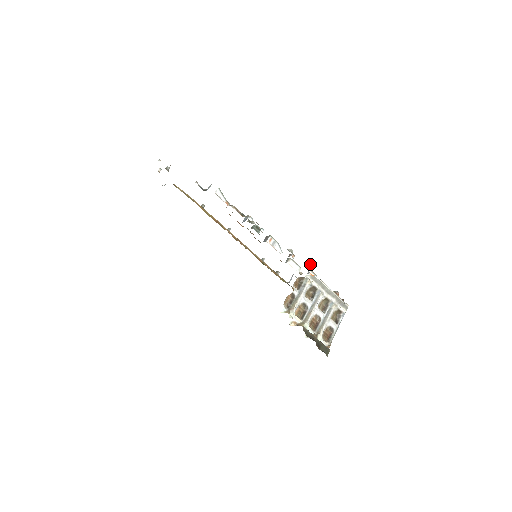
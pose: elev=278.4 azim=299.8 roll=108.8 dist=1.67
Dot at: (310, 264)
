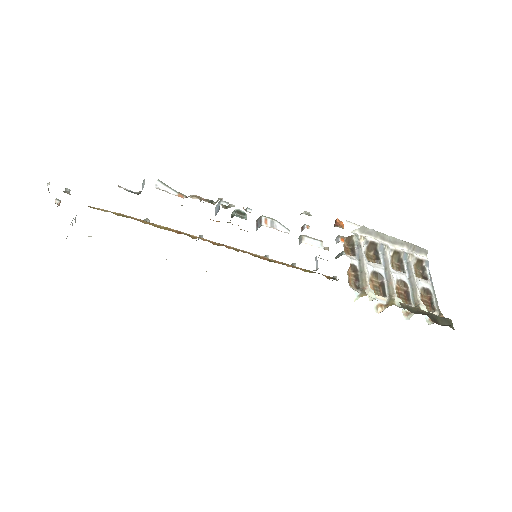
Dot at: (340, 222)
